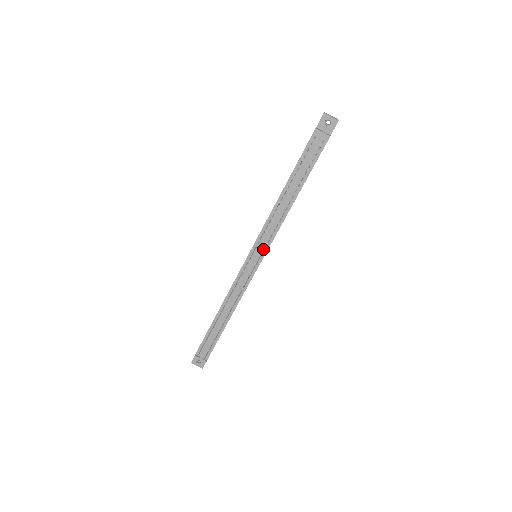
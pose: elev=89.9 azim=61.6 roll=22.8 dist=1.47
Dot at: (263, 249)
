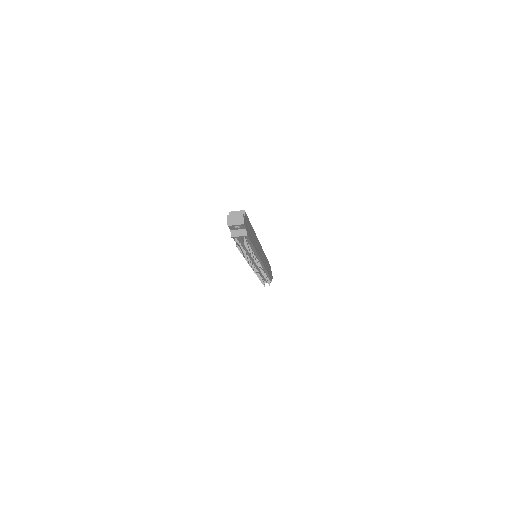
Dot at: occluded
